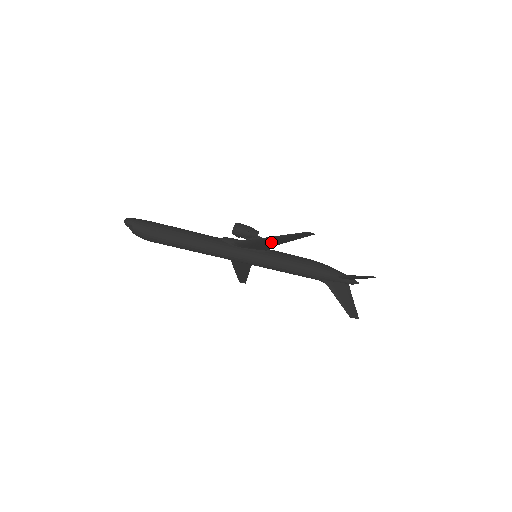
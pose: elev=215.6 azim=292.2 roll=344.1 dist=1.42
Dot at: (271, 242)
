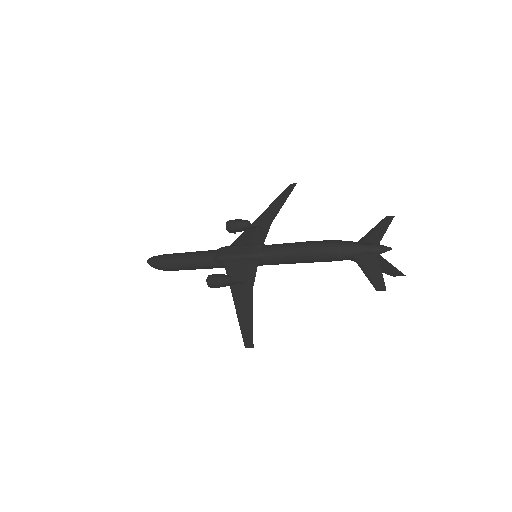
Dot at: (243, 294)
